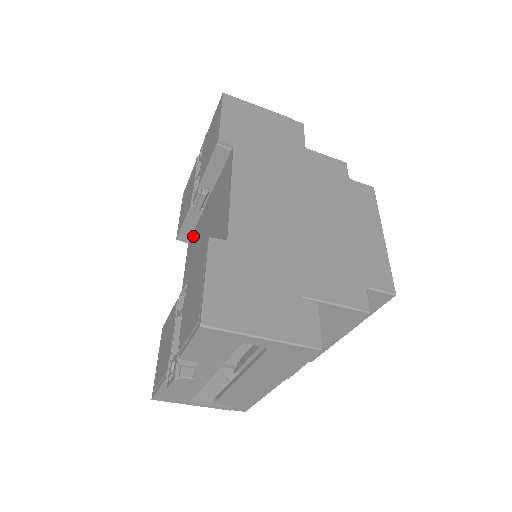
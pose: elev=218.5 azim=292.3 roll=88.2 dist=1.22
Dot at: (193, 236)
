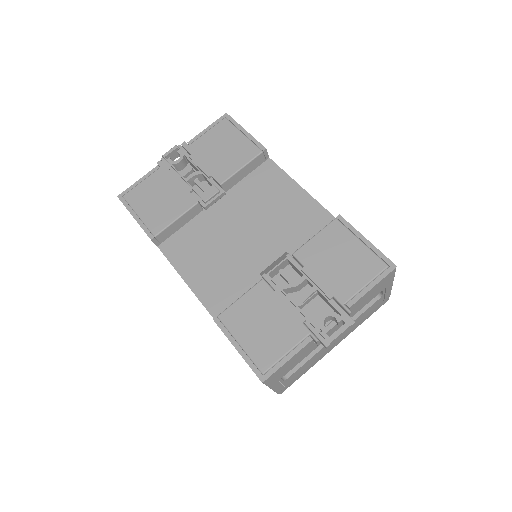
Dot at: (181, 236)
